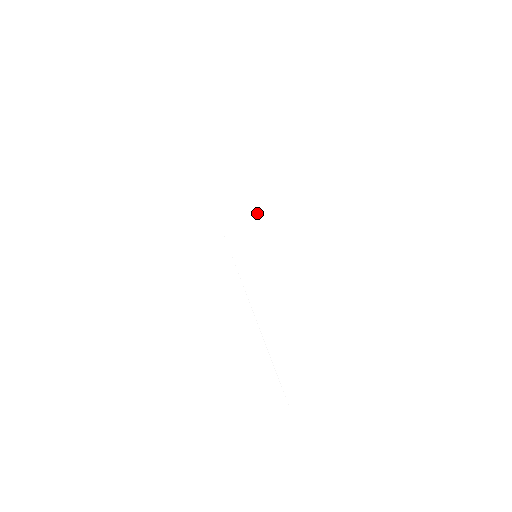
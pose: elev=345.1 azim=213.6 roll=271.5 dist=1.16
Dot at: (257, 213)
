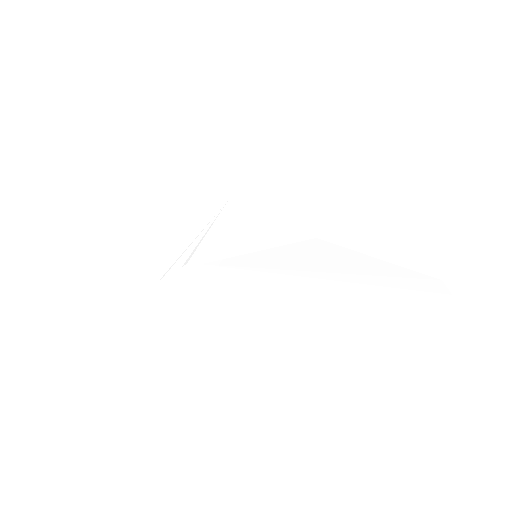
Dot at: (239, 226)
